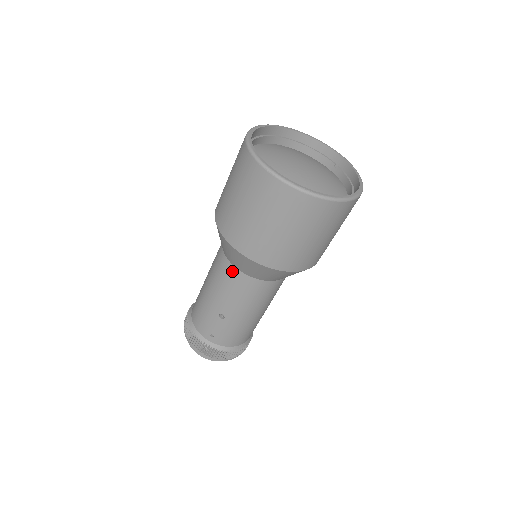
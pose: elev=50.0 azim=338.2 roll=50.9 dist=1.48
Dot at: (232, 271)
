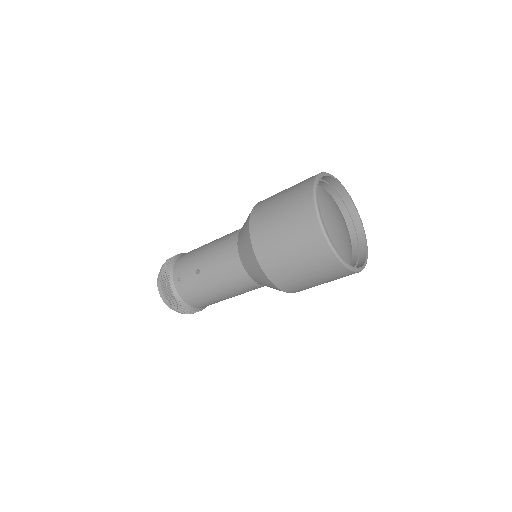
Dot at: (233, 247)
